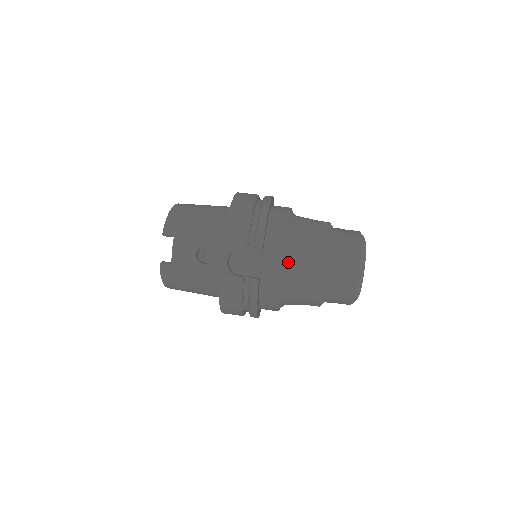
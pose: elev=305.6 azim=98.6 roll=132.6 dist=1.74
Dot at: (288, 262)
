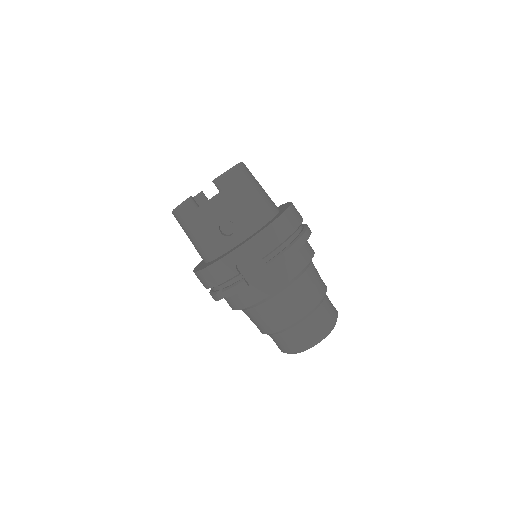
Dot at: (278, 293)
